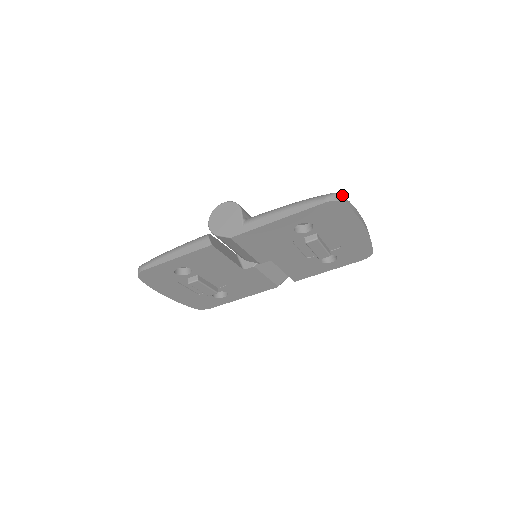
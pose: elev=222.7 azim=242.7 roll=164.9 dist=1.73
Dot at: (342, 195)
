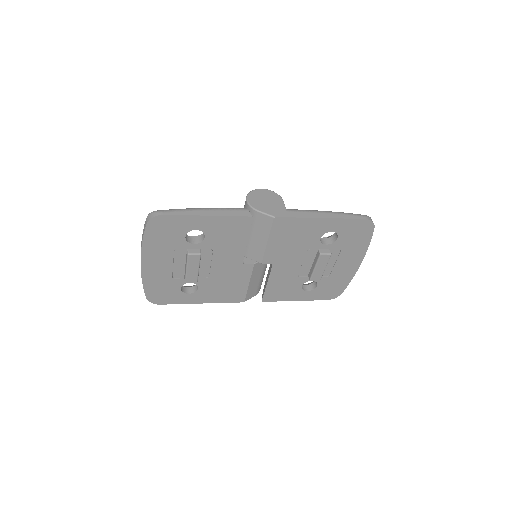
Dot at: occluded
